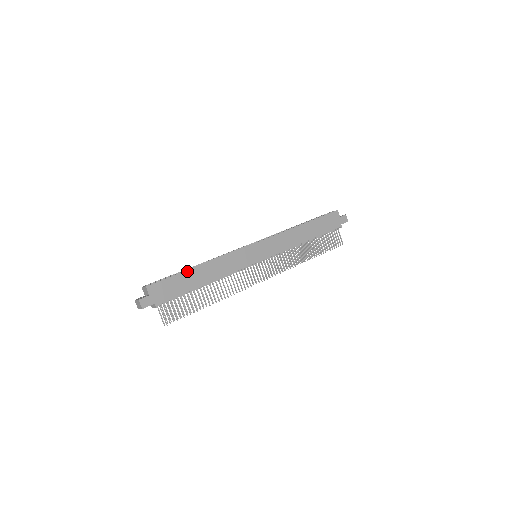
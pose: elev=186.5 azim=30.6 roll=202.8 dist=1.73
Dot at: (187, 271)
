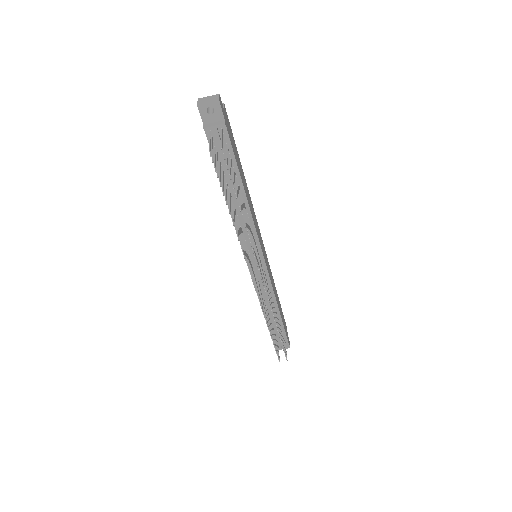
Dot at: occluded
